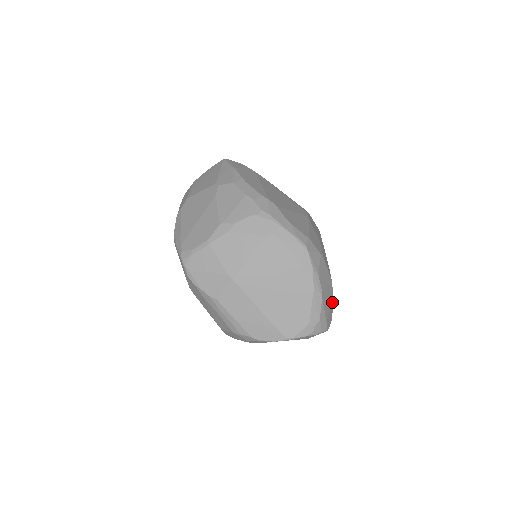
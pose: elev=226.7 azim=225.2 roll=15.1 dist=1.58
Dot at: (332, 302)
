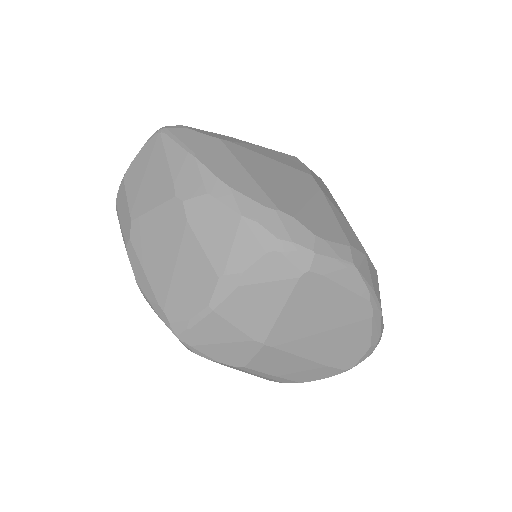
Dot at: occluded
